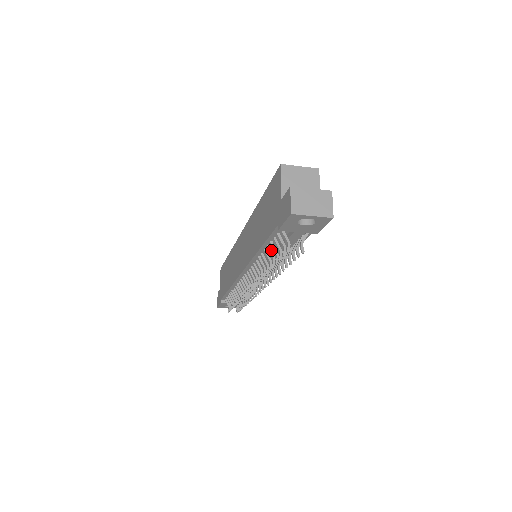
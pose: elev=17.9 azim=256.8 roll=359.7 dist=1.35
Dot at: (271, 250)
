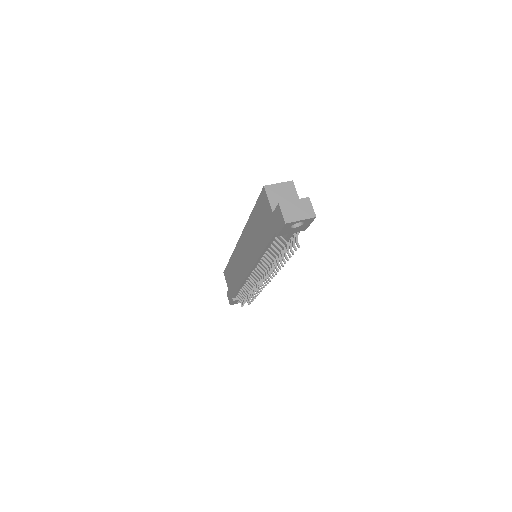
Dot at: (272, 251)
